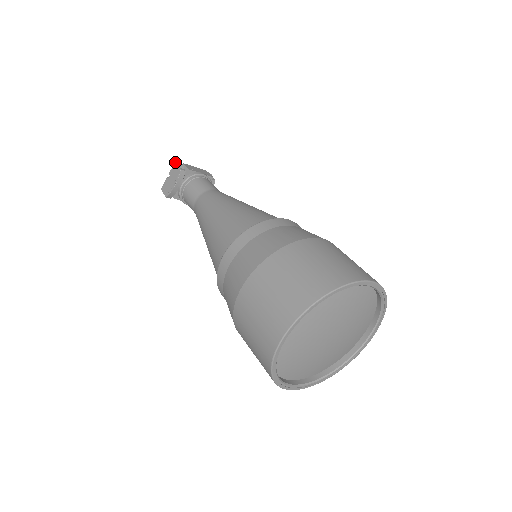
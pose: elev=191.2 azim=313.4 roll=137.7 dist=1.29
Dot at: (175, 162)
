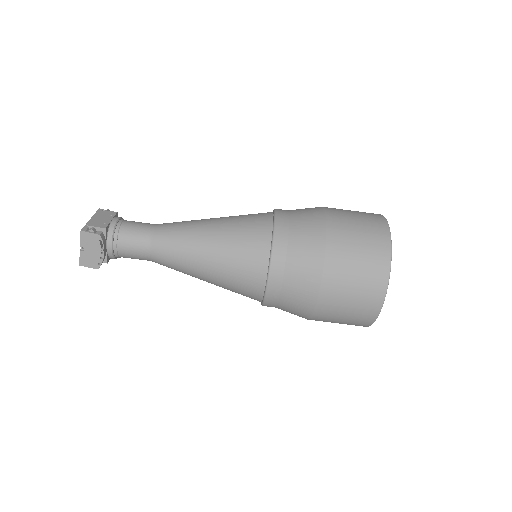
Dot at: (81, 231)
